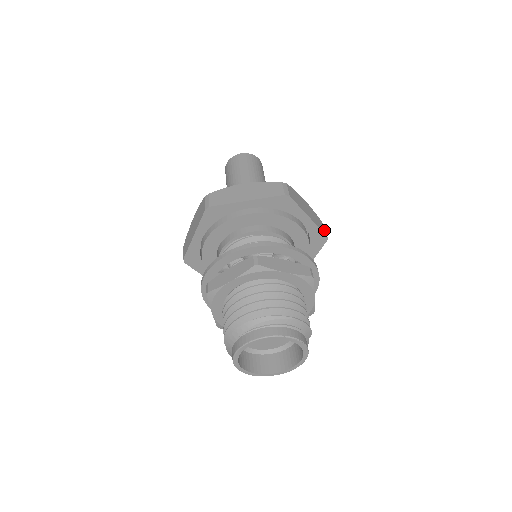
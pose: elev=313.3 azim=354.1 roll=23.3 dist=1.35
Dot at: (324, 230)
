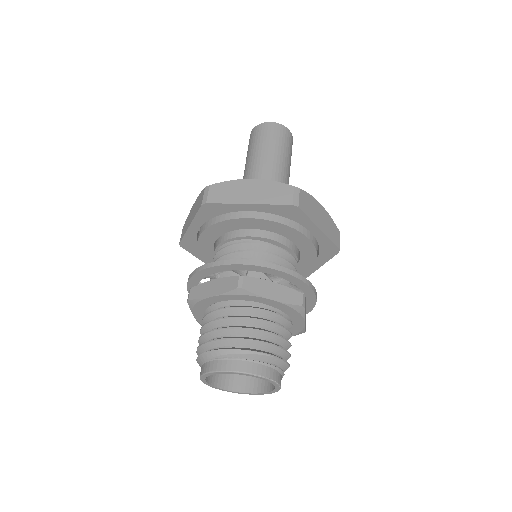
Dot at: (338, 241)
